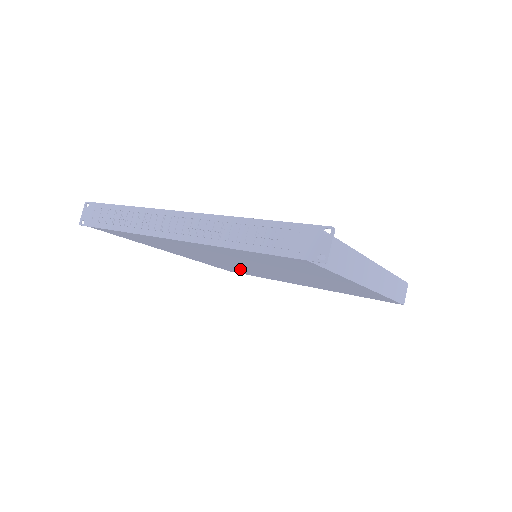
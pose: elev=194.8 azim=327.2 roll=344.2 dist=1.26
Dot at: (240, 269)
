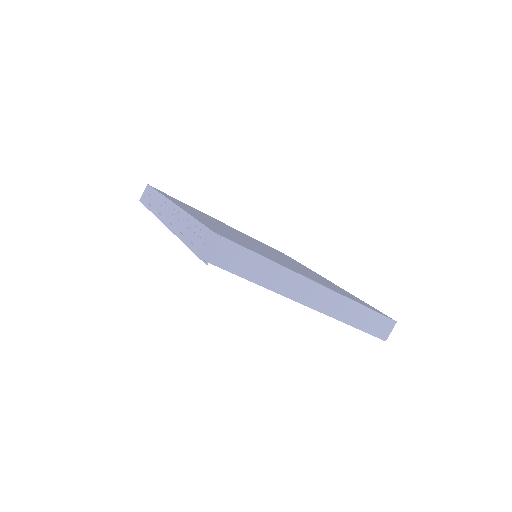
Dot at: occluded
